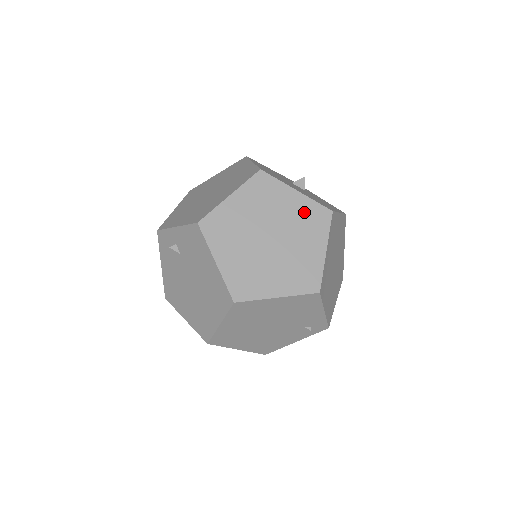
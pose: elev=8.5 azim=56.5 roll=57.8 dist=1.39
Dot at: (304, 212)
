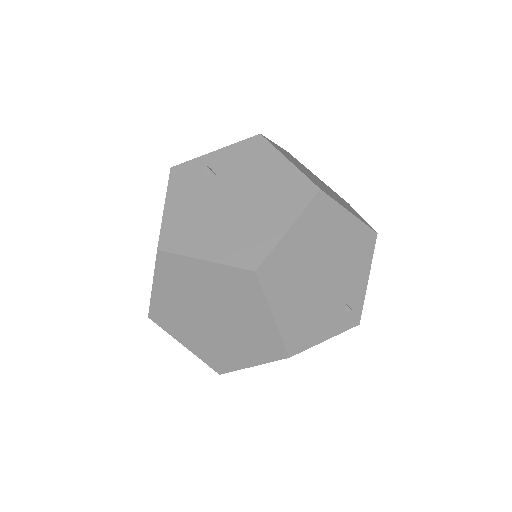
Dot at: occluded
